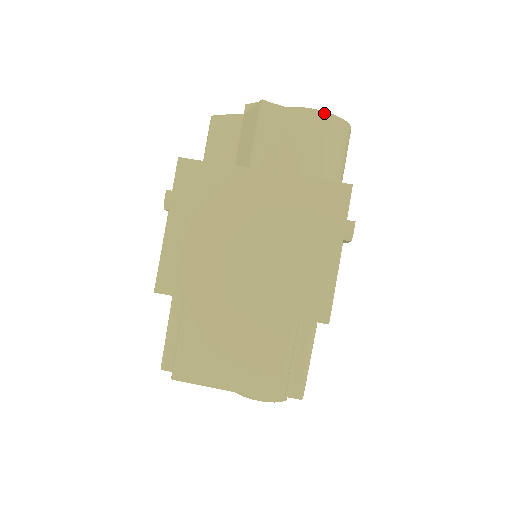
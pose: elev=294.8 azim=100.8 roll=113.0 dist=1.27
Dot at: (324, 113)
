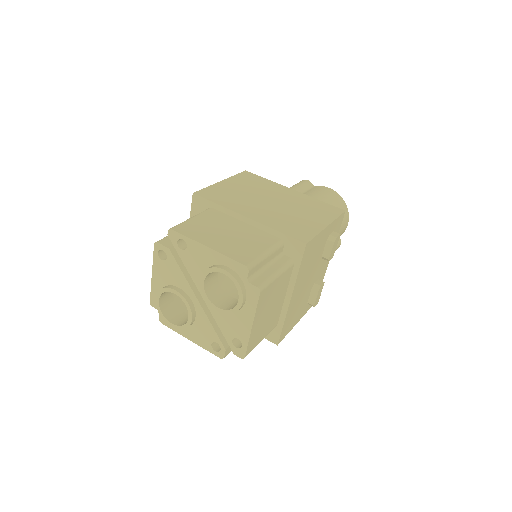
Dot at: (337, 193)
